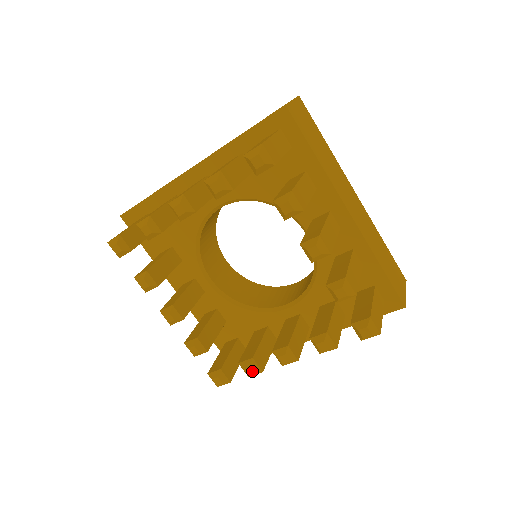
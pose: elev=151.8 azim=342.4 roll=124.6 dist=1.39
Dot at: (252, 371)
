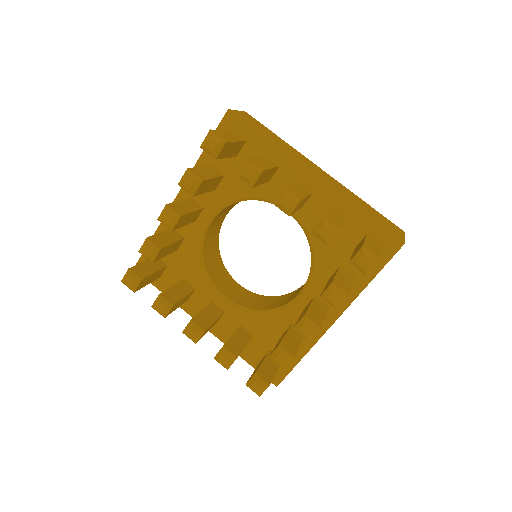
Dot at: (283, 359)
